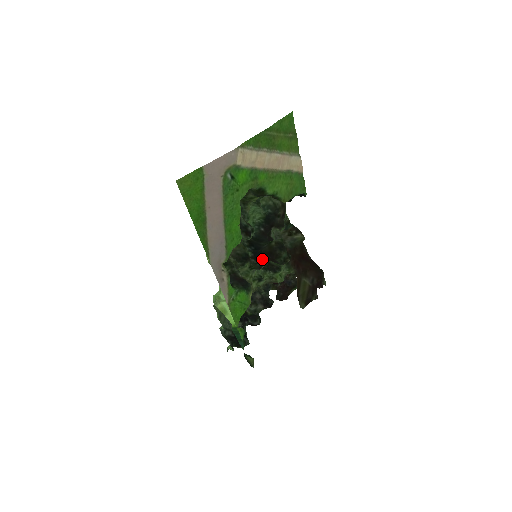
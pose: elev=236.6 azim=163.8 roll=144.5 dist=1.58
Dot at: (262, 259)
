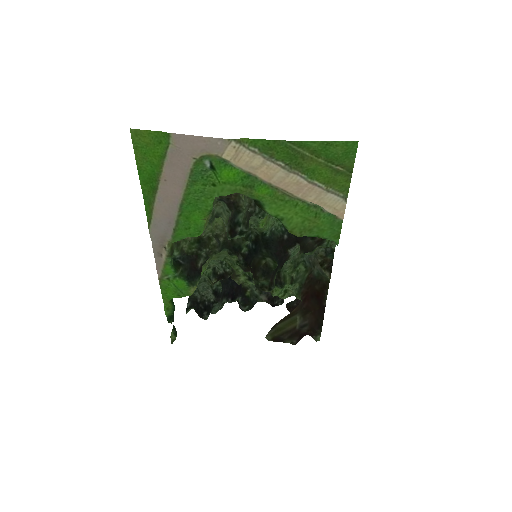
Dot at: (249, 265)
